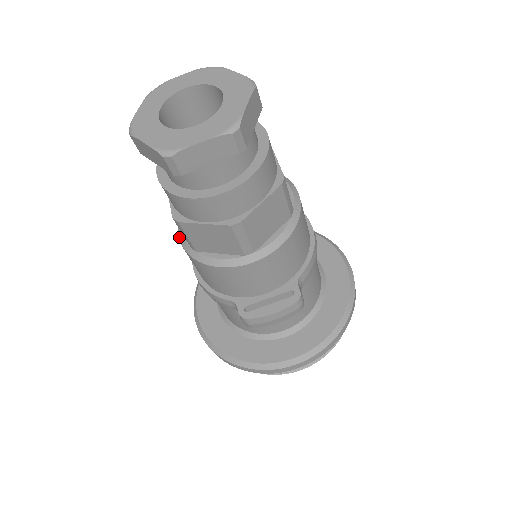
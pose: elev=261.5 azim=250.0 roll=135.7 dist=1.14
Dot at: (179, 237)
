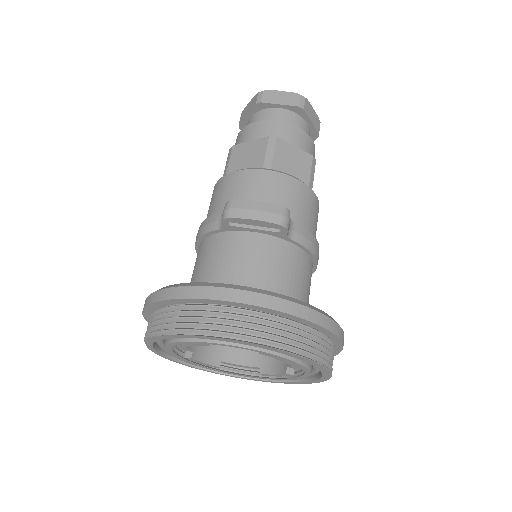
Dot at: occluded
